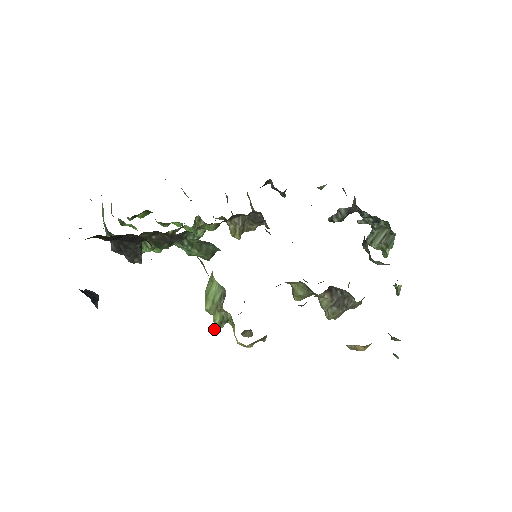
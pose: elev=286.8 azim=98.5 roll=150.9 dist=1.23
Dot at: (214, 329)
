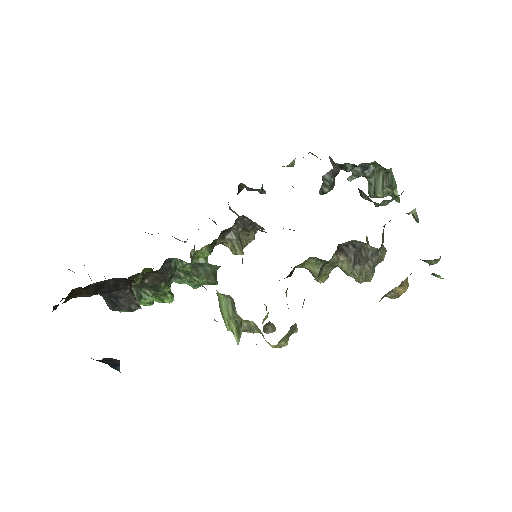
Dot at: (236, 340)
